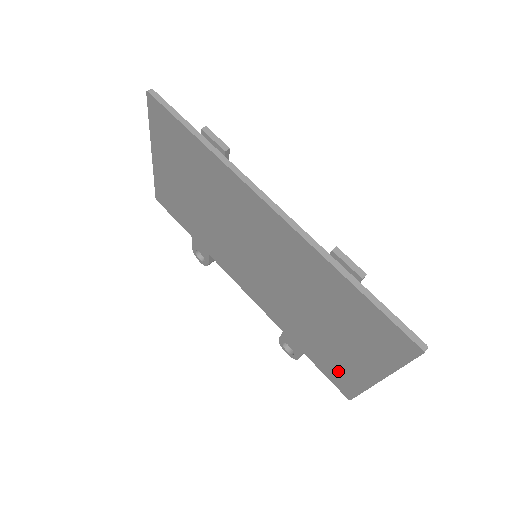
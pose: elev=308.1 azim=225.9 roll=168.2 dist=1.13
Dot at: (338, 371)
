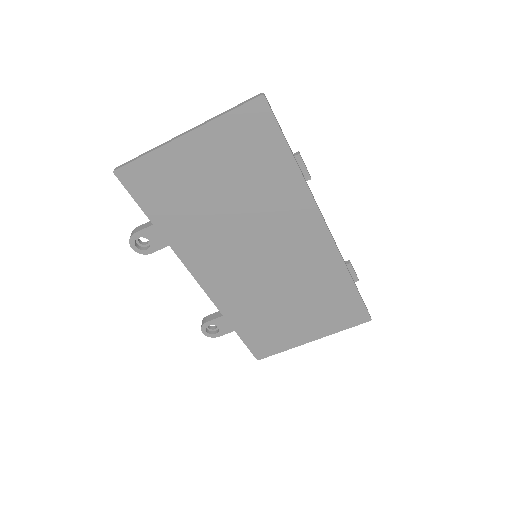
Dot at: (270, 340)
